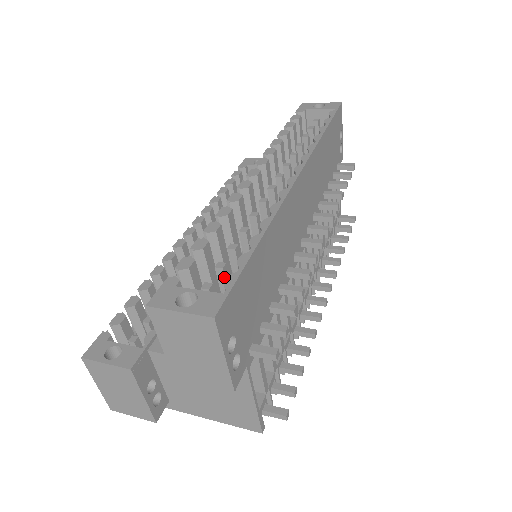
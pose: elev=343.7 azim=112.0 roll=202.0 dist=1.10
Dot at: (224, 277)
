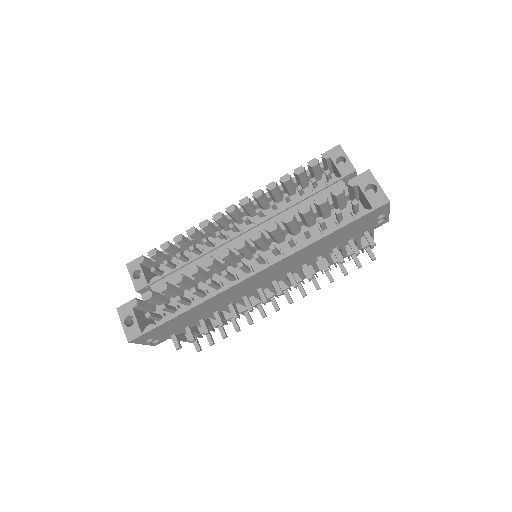
Dot at: (164, 310)
